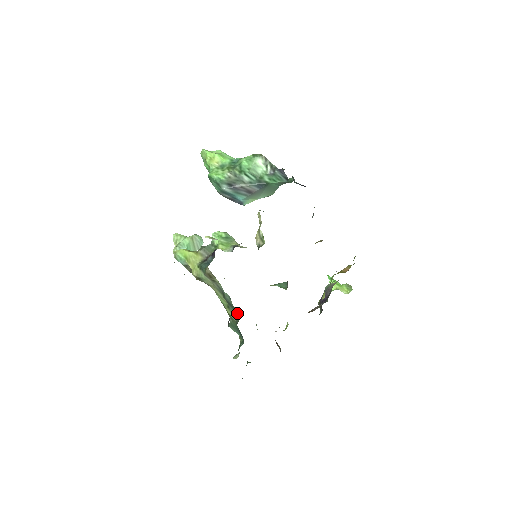
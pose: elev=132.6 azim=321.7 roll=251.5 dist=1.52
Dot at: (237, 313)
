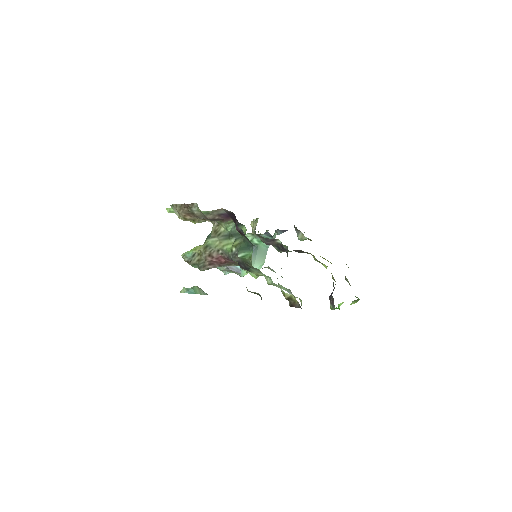
Dot at: occluded
